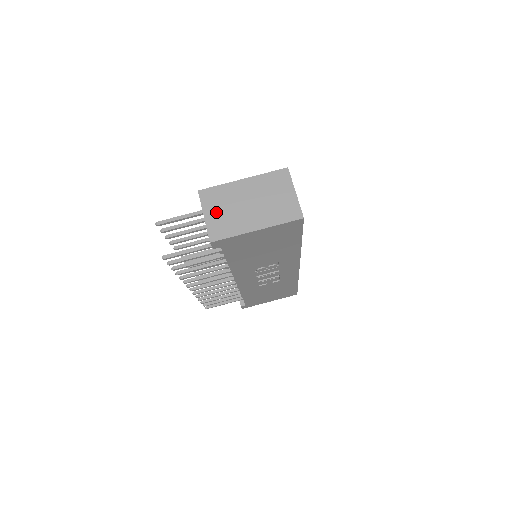
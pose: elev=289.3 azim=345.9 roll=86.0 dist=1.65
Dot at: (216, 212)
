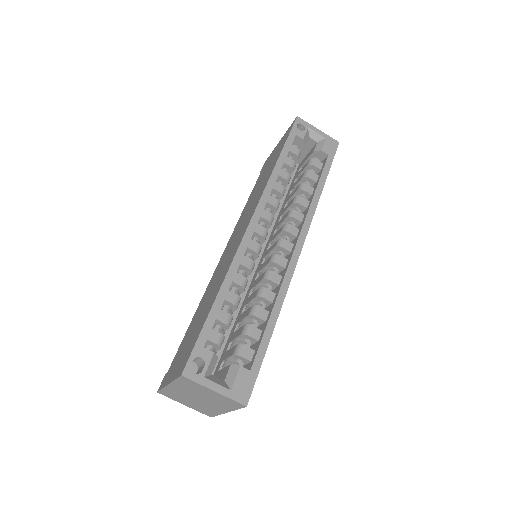
Dot at: (187, 403)
